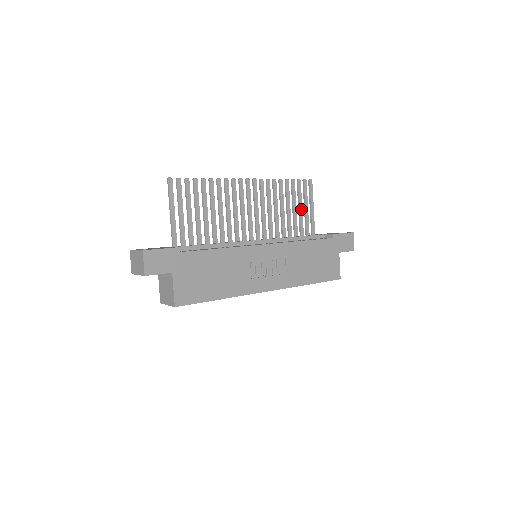
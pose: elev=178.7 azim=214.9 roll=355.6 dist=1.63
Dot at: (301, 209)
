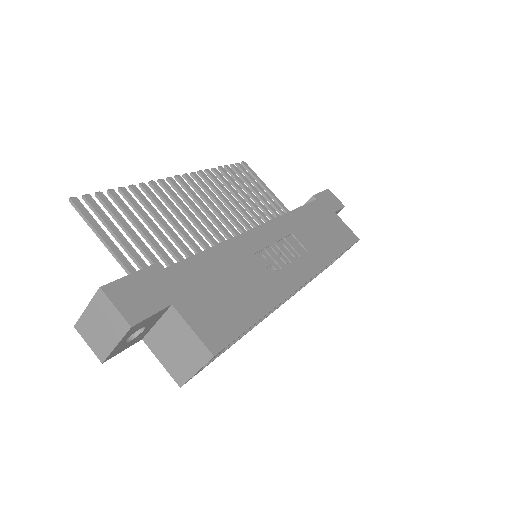
Dot at: (258, 193)
